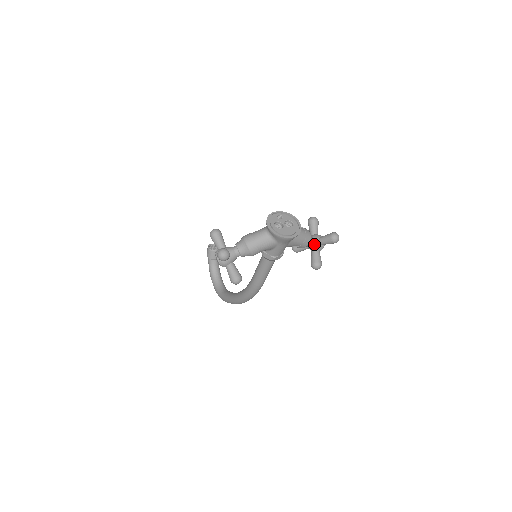
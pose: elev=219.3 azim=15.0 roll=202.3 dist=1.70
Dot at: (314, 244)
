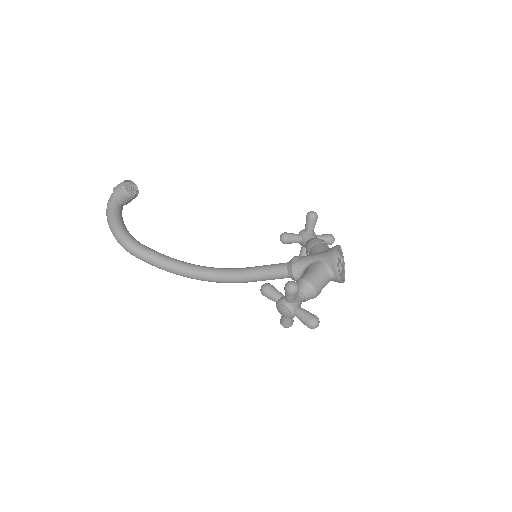
Dot at: occluded
